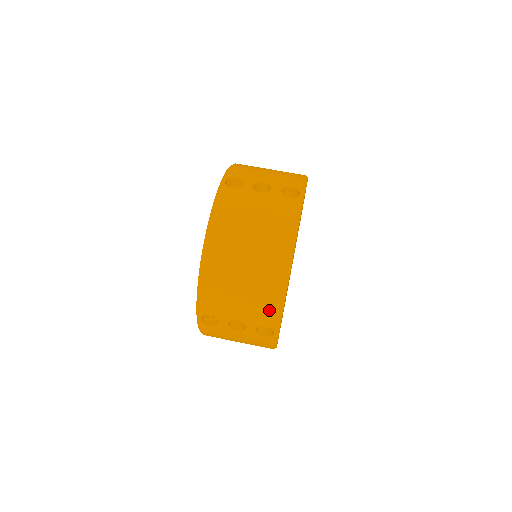
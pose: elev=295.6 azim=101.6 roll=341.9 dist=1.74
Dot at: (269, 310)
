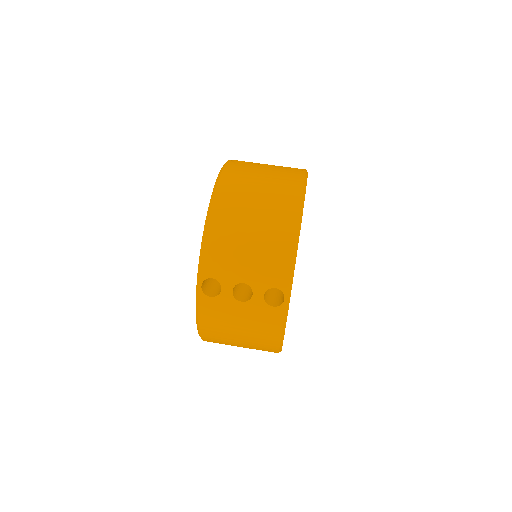
Dot at: (280, 264)
